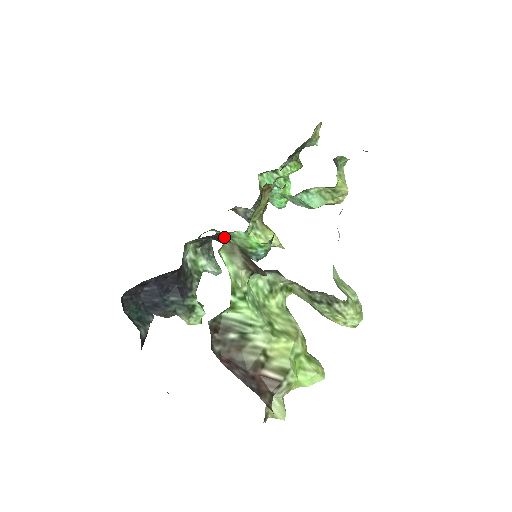
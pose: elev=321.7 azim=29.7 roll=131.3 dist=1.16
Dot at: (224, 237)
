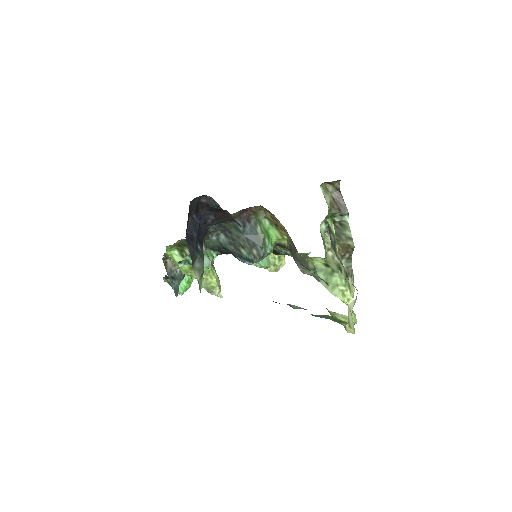
Dot at: (255, 219)
